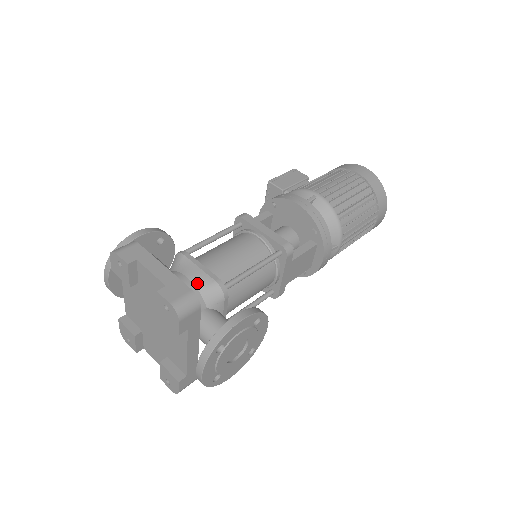
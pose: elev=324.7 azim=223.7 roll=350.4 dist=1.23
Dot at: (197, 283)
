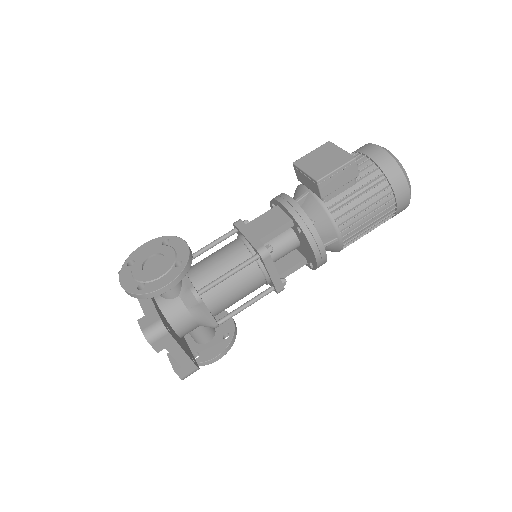
Dot at: (200, 324)
